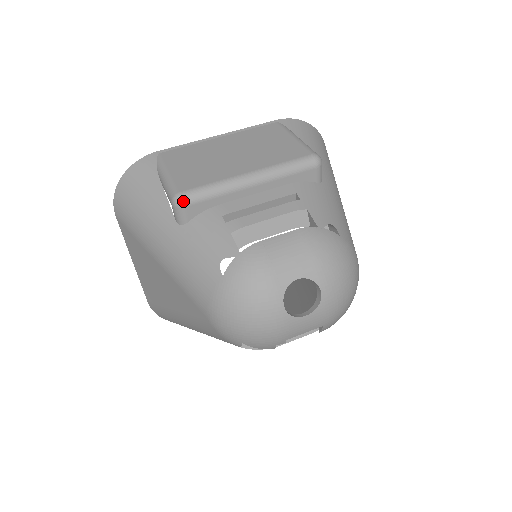
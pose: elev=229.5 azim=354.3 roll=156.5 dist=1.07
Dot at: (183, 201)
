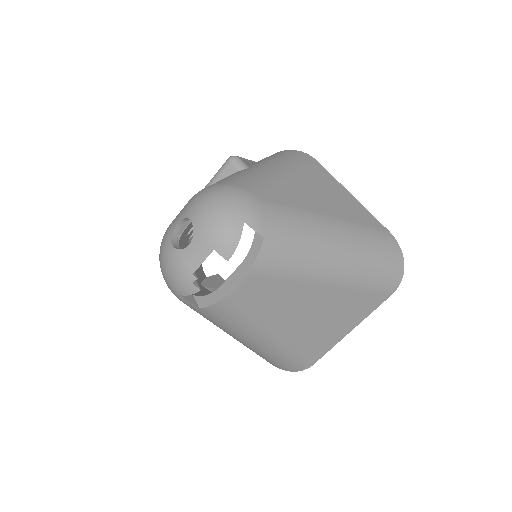
Dot at: occluded
